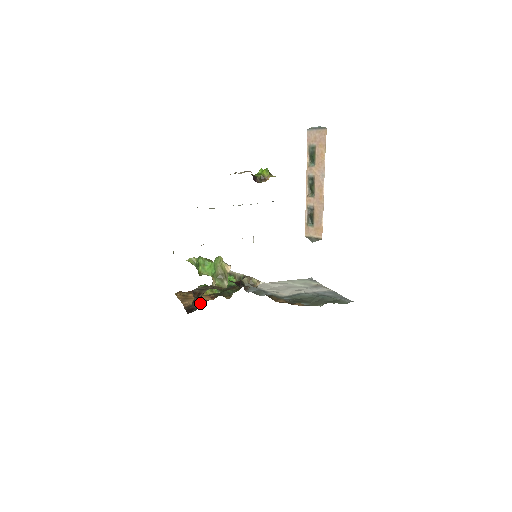
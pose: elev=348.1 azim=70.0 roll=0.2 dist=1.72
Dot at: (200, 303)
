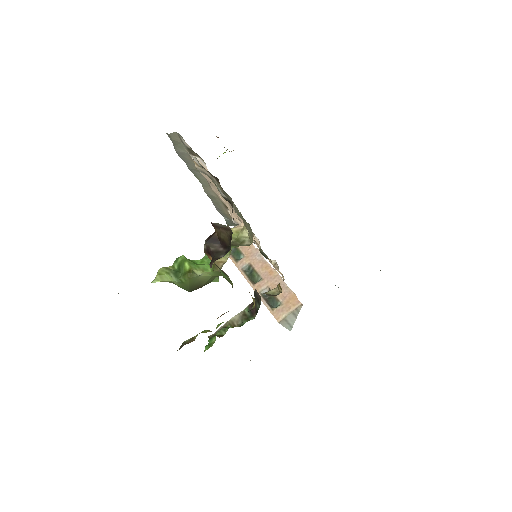
Dot at: occluded
